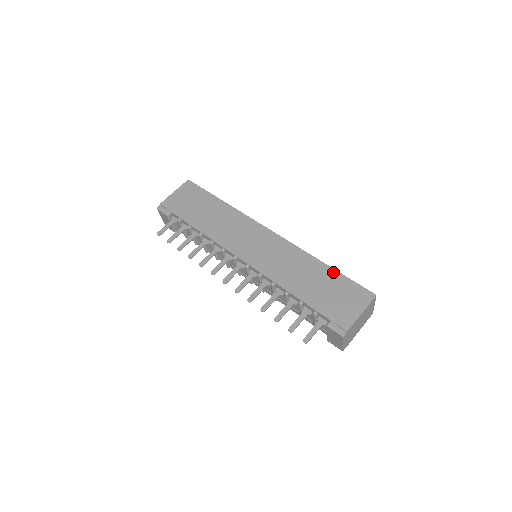
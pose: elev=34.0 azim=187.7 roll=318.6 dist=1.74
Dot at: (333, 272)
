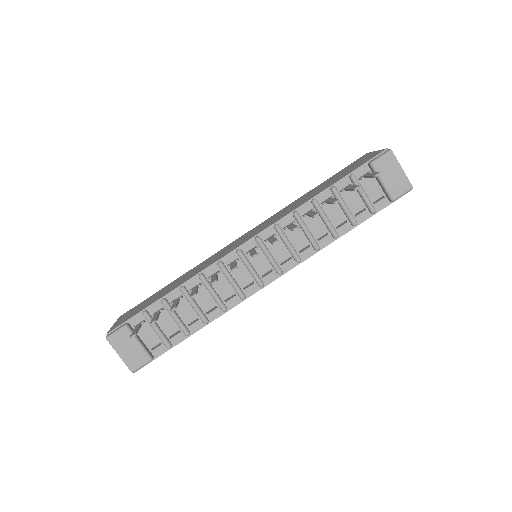
Dot at: (323, 182)
